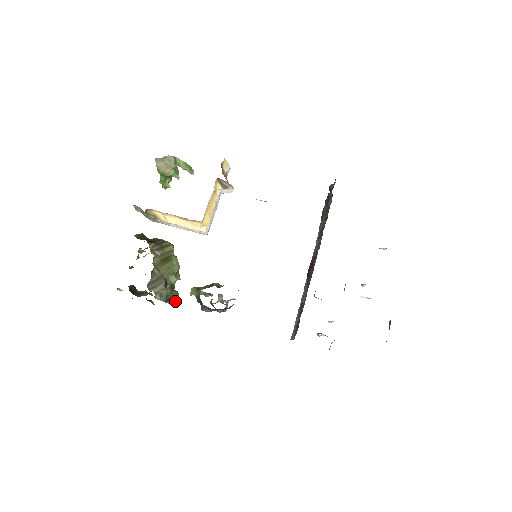
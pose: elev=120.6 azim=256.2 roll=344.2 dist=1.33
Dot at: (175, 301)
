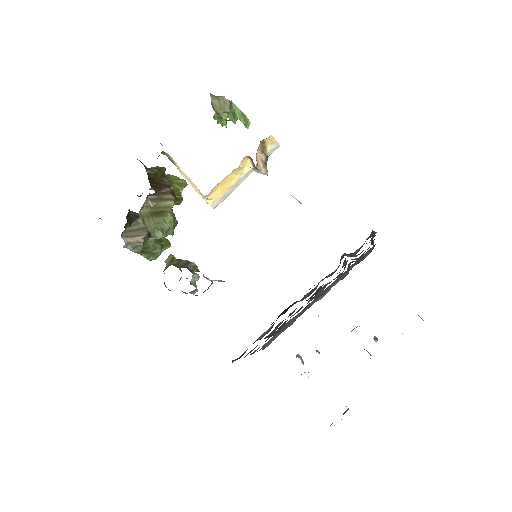
Dot at: (153, 256)
